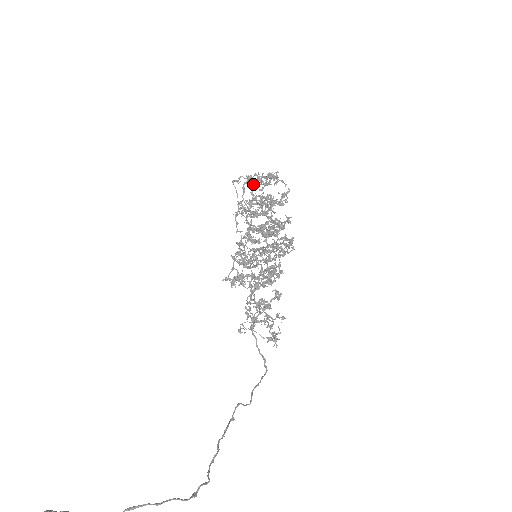
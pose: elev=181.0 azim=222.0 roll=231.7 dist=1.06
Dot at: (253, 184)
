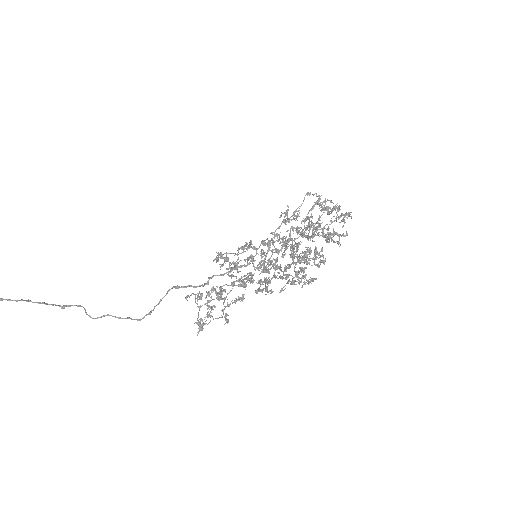
Dot at: occluded
